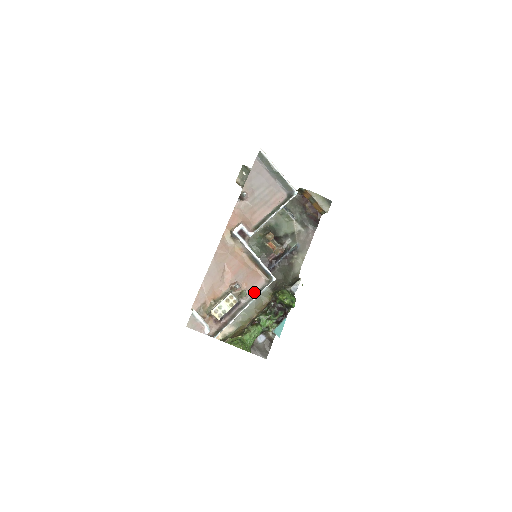
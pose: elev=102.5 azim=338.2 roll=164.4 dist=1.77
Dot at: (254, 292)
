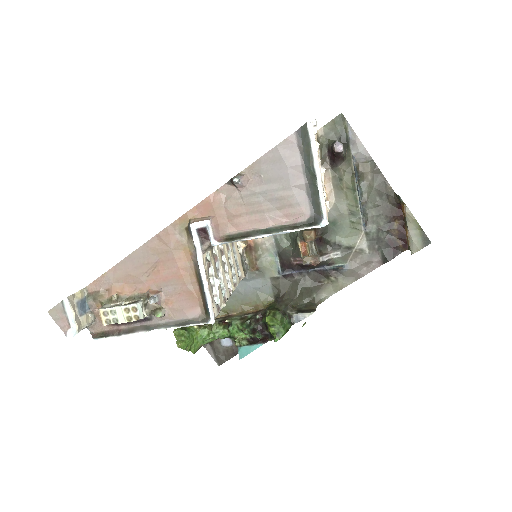
Dot at: (177, 319)
